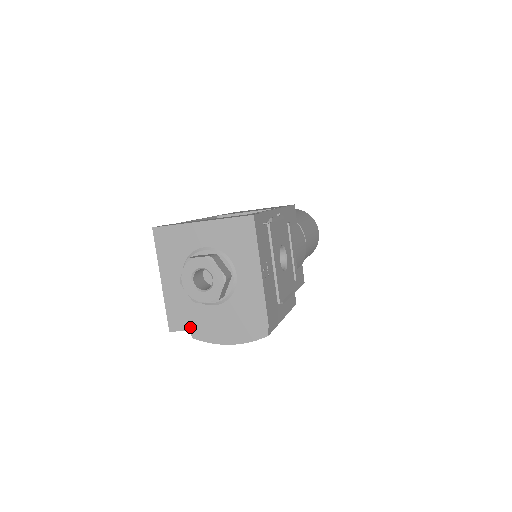
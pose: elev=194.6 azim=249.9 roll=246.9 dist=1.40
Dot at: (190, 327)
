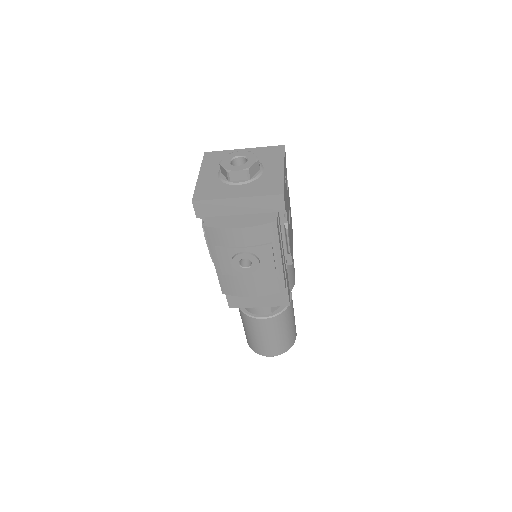
Dot at: (213, 197)
